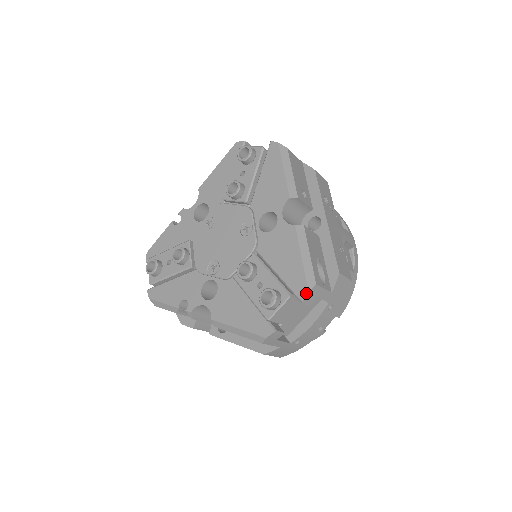
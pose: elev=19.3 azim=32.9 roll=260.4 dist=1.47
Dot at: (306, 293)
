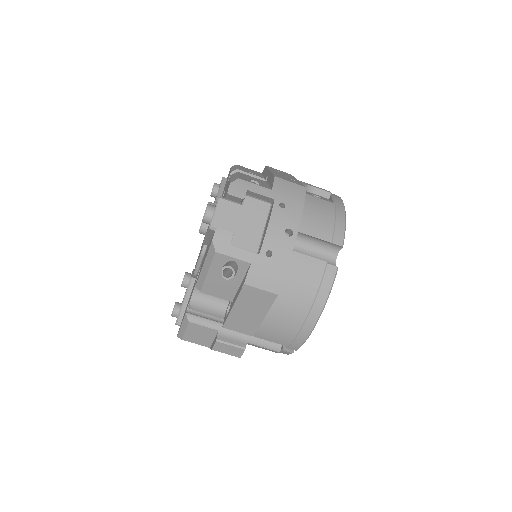
Dot at: (229, 186)
